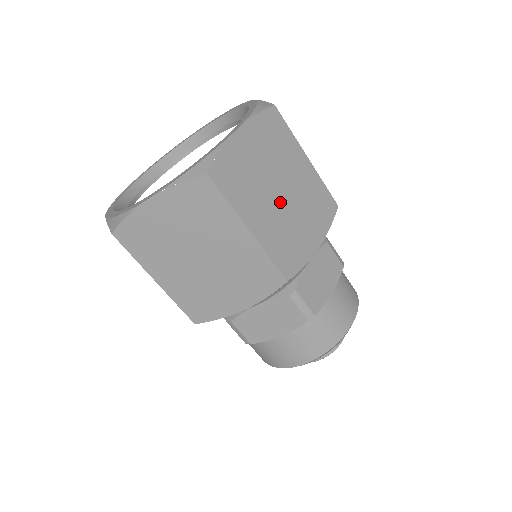
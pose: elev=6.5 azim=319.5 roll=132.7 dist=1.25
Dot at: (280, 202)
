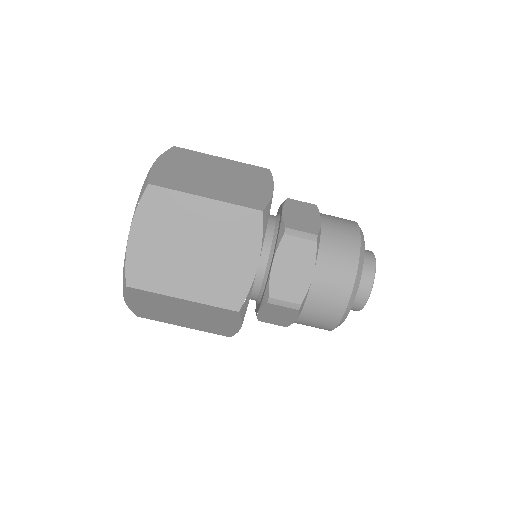
Dot at: (198, 257)
